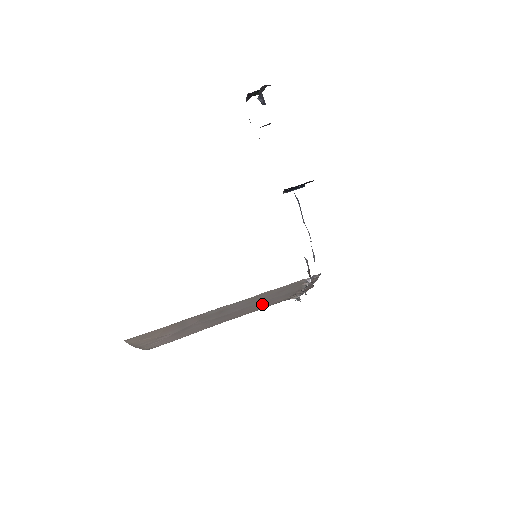
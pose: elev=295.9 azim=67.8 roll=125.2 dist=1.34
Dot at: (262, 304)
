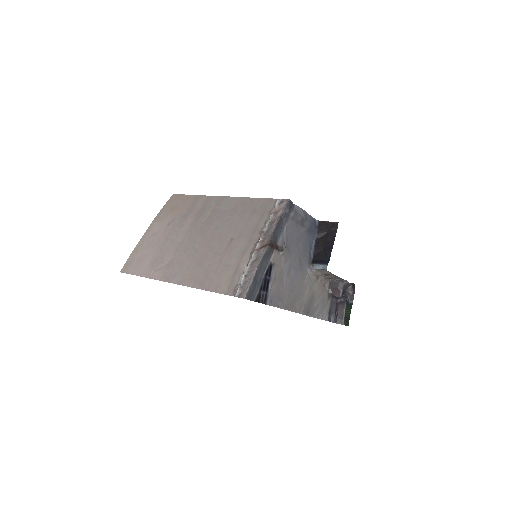
Dot at: (225, 242)
